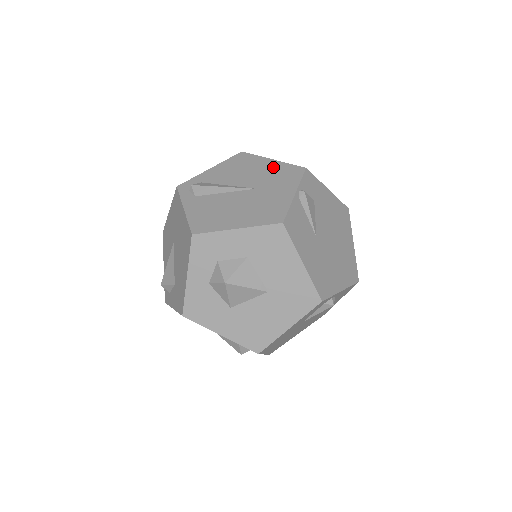
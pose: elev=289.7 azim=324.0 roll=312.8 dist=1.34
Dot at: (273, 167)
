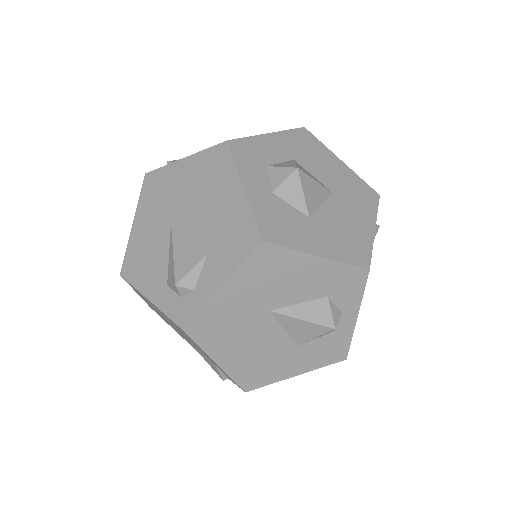
Dot at: occluded
